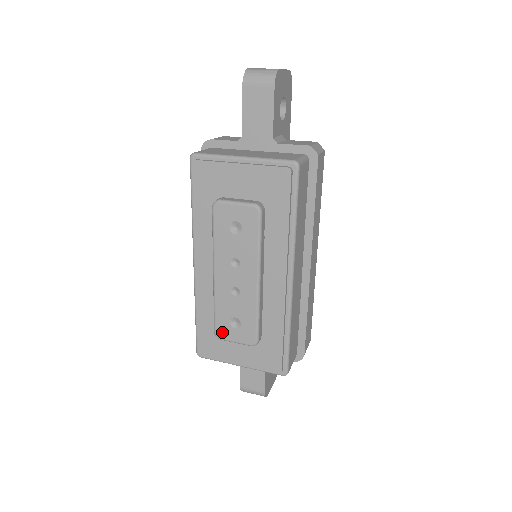
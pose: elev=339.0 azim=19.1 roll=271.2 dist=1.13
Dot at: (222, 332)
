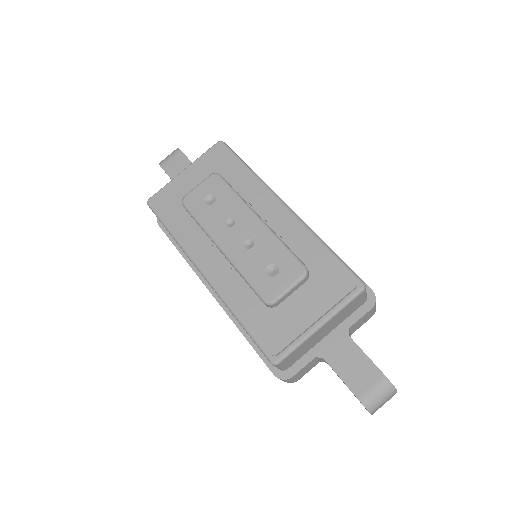
Dot at: (269, 292)
